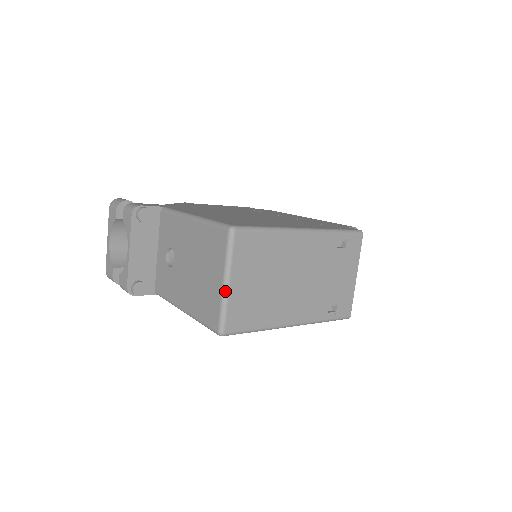
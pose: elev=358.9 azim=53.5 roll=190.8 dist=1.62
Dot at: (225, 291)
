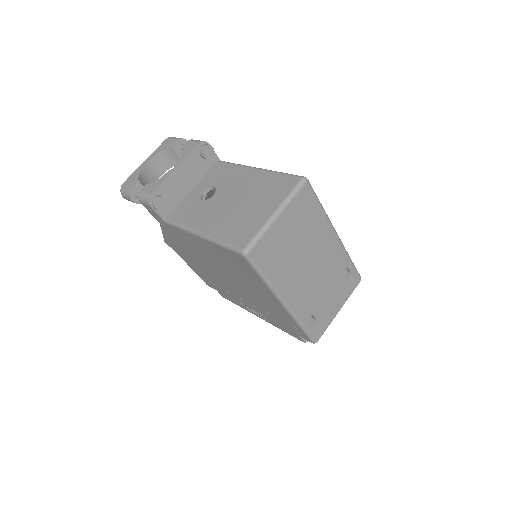
Dot at: (272, 220)
